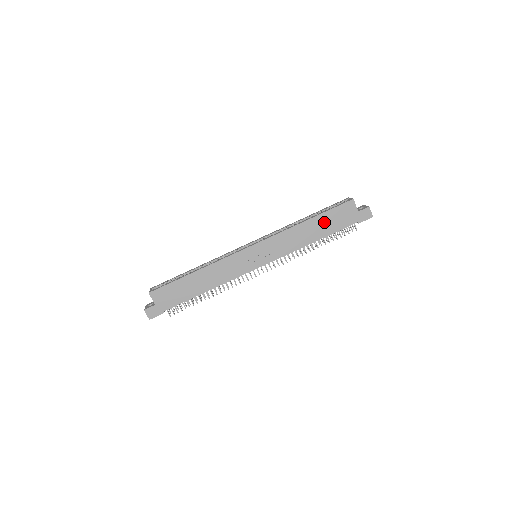
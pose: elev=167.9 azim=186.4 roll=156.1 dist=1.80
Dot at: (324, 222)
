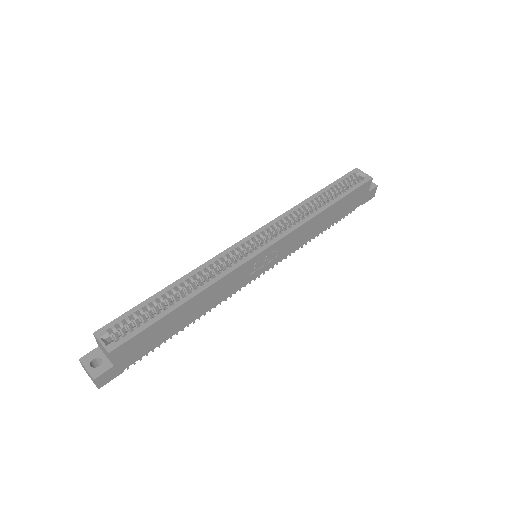
Dot at: (340, 208)
